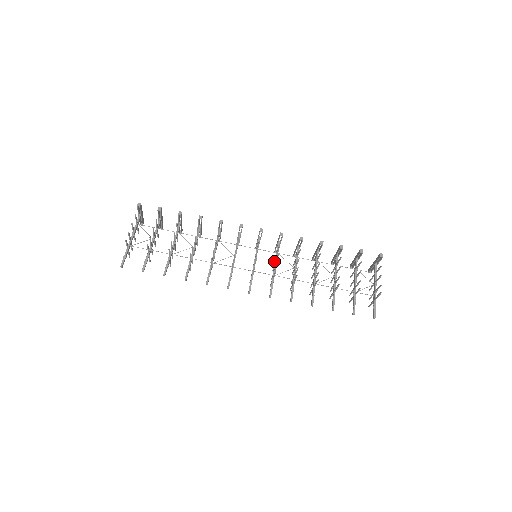
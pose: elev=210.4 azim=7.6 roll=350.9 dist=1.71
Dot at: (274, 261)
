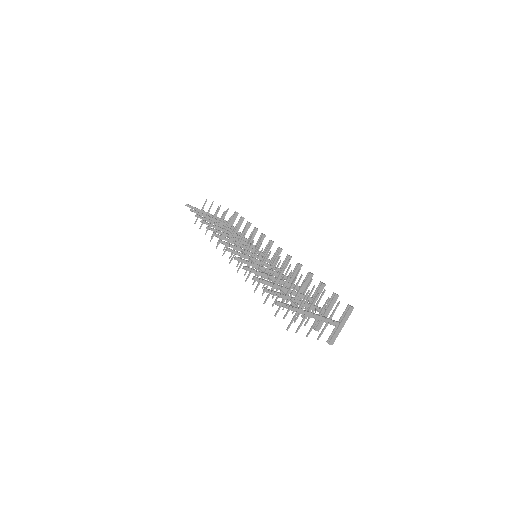
Dot at: occluded
